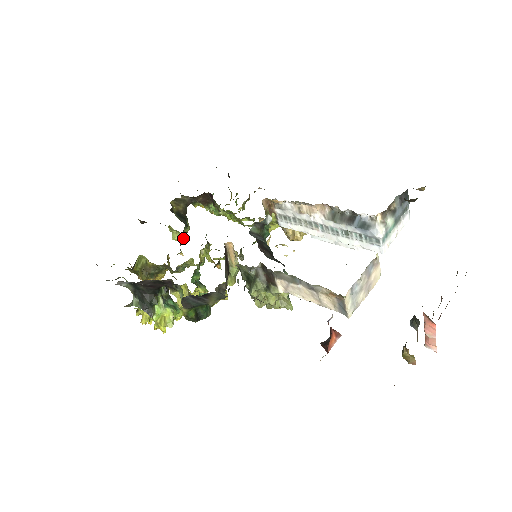
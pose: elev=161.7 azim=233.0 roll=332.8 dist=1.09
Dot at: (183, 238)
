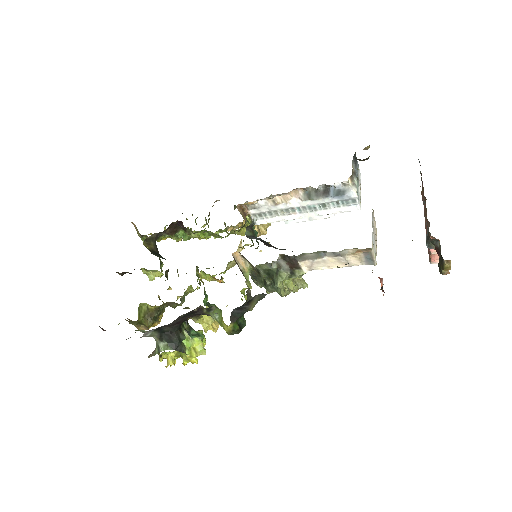
Dot at: (167, 273)
